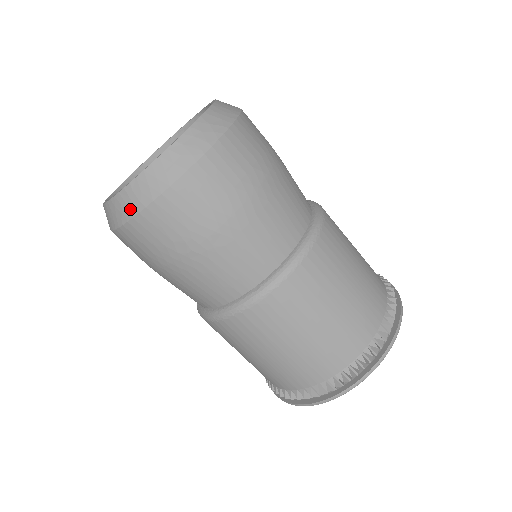
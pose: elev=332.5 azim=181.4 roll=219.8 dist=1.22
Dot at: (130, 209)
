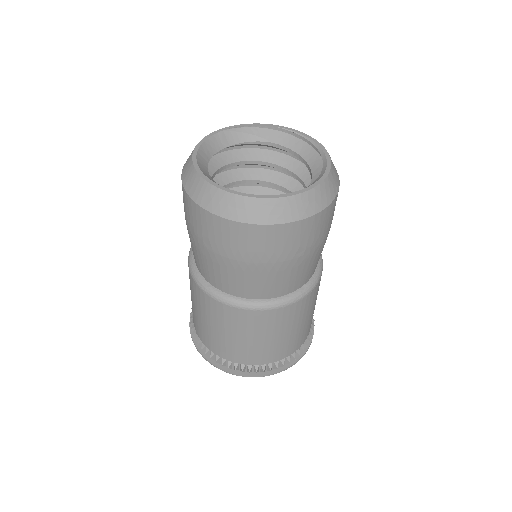
Dot at: (293, 214)
